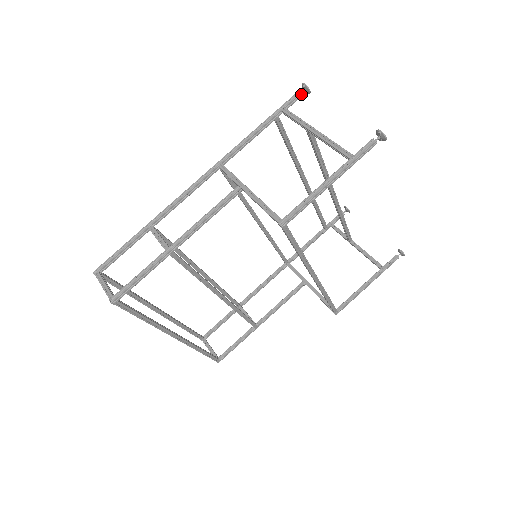
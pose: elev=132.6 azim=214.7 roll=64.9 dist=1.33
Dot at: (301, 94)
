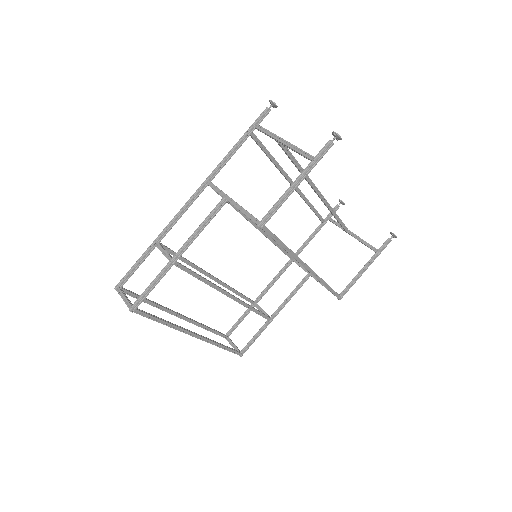
Dot at: (269, 109)
